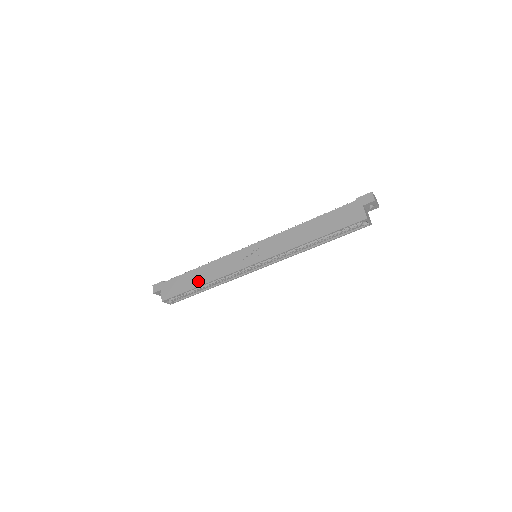
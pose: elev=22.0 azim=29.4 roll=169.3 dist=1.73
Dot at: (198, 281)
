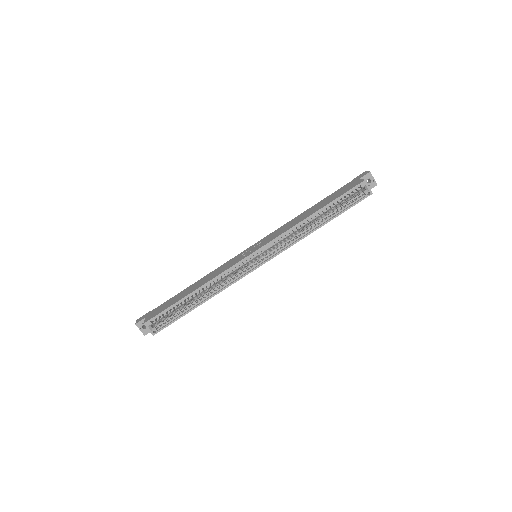
Dot at: (190, 291)
